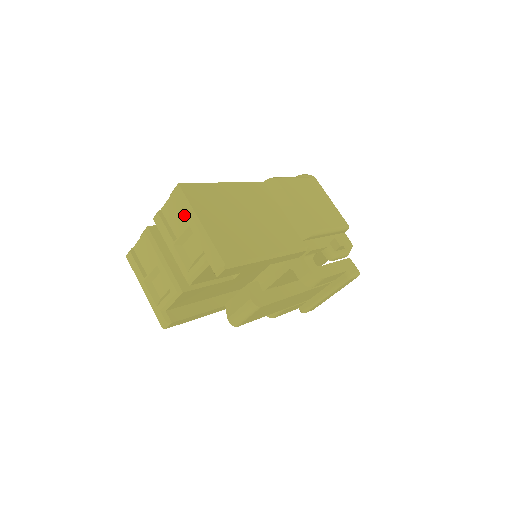
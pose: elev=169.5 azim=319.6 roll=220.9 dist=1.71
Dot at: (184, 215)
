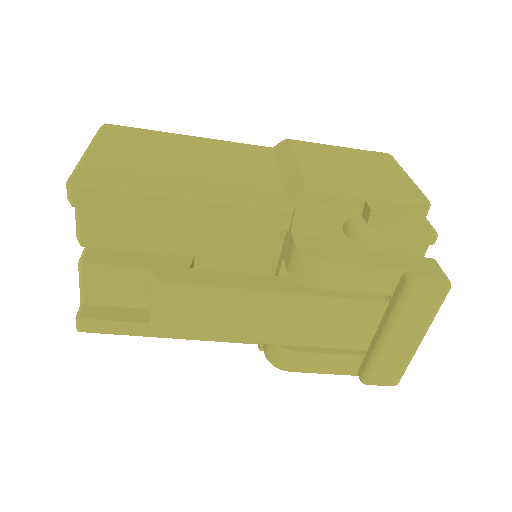
Dot at: occluded
